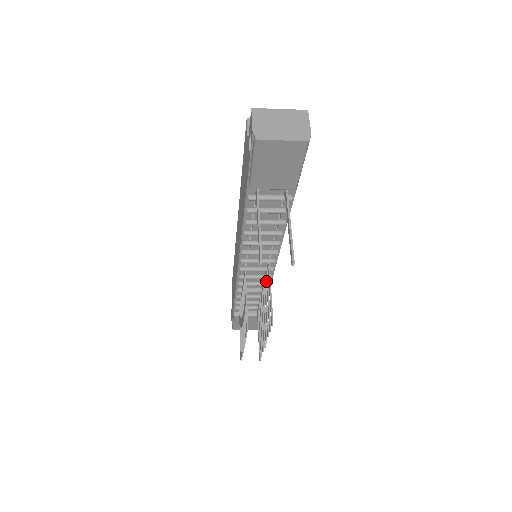
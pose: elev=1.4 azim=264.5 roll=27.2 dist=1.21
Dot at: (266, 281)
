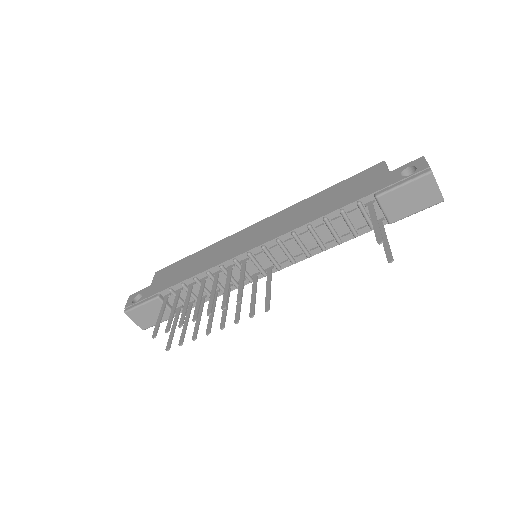
Dot at: (254, 280)
